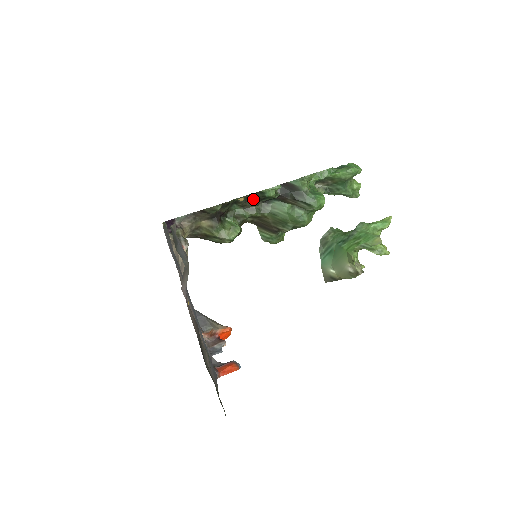
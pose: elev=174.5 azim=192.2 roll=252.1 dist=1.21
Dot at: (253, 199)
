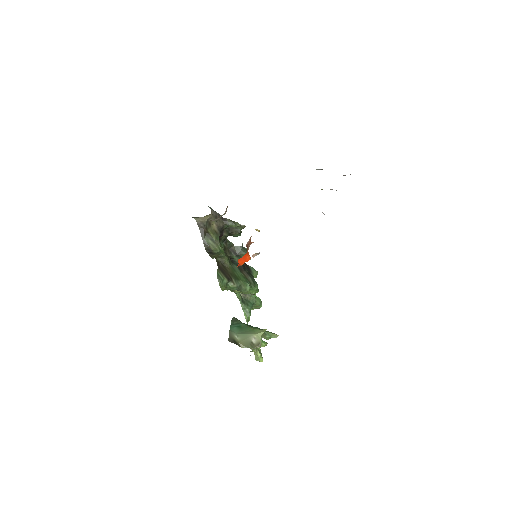
Dot at: (232, 251)
